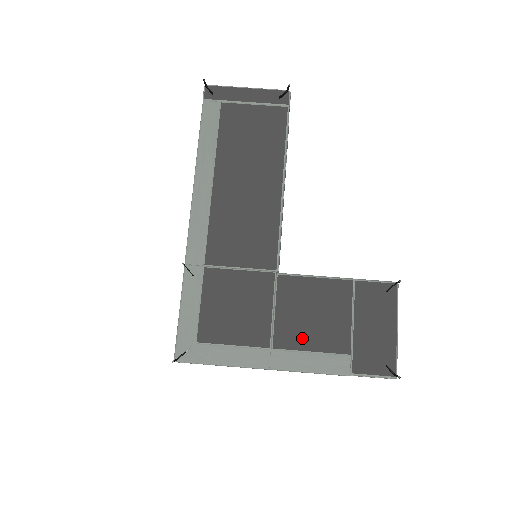
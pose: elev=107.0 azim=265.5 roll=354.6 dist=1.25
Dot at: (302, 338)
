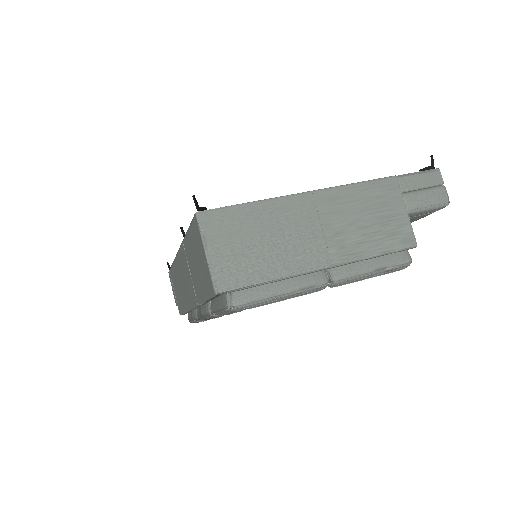
Dot at: occluded
